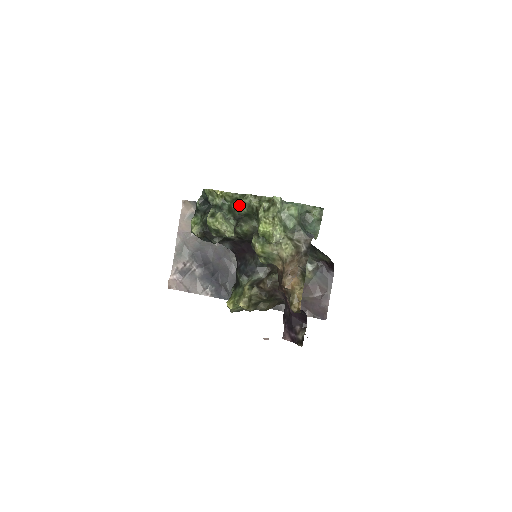
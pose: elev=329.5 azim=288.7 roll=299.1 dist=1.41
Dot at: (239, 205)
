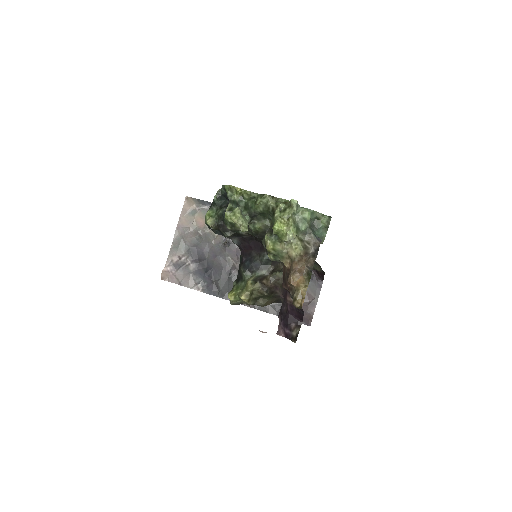
Dot at: (256, 203)
